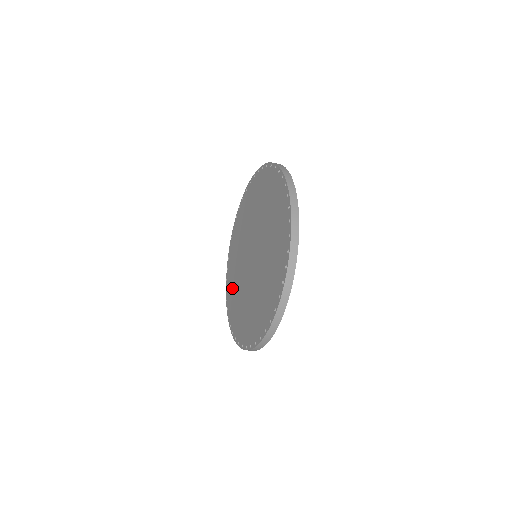
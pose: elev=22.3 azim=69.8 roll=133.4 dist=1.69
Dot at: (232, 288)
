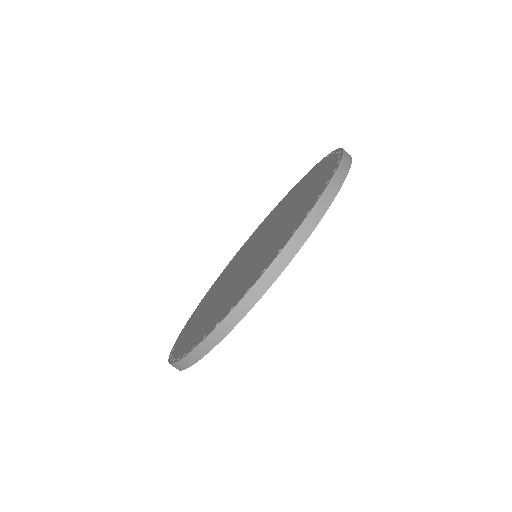
Dot at: (200, 309)
